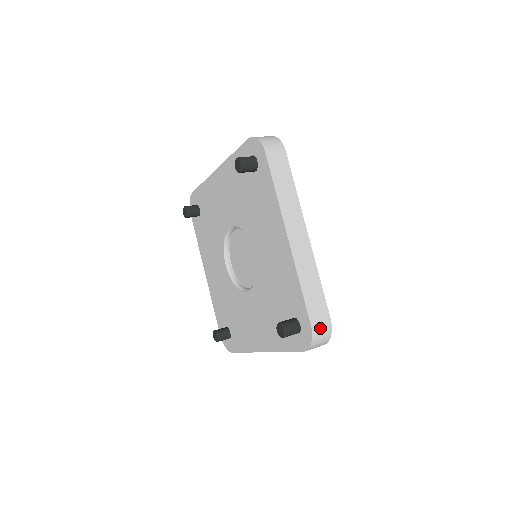
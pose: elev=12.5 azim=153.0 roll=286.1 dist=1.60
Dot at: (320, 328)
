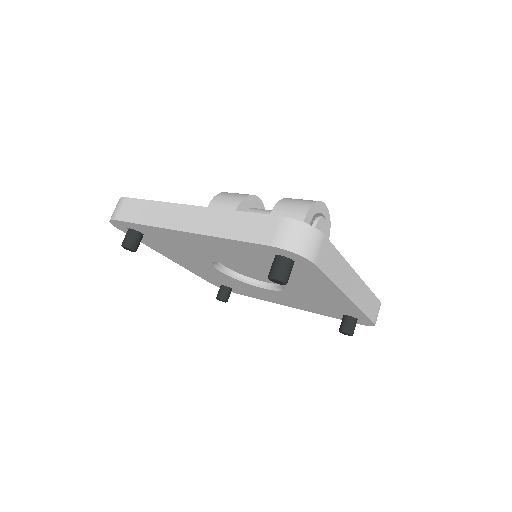
Dot at: (282, 235)
